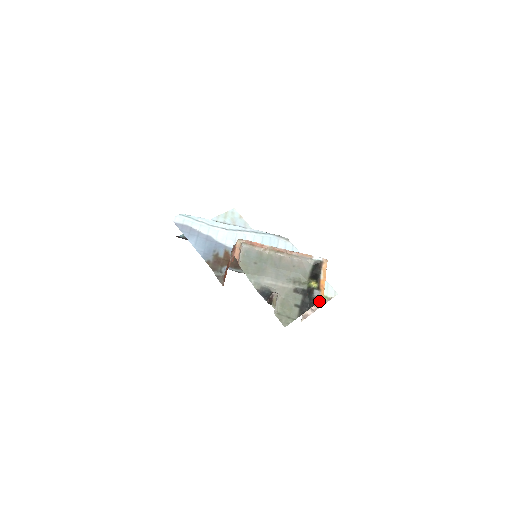
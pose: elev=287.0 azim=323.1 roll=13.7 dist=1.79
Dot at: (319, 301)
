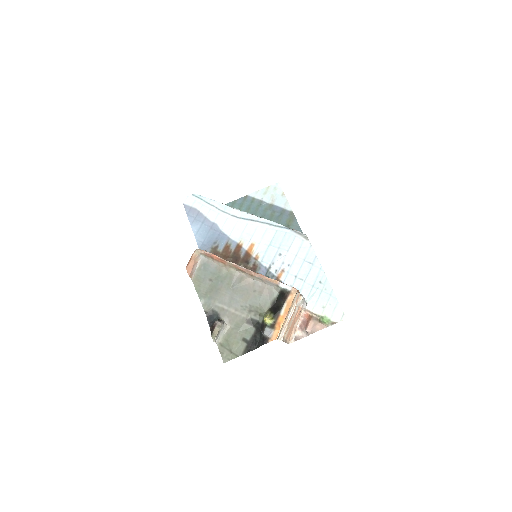
Dot at: (278, 338)
